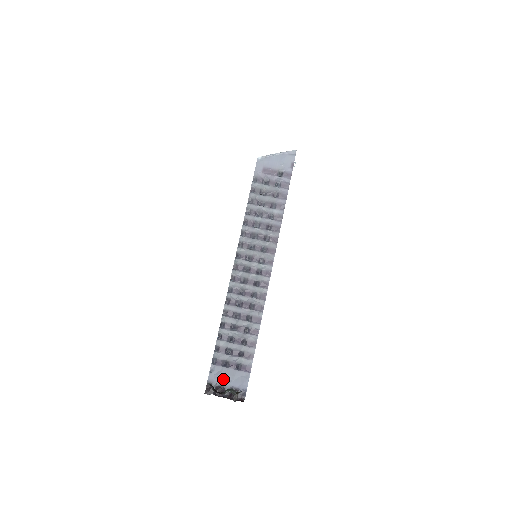
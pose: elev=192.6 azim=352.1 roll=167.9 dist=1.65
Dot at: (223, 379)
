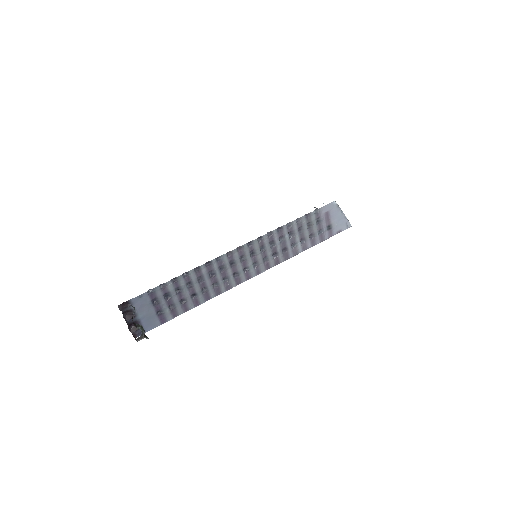
Dot at: (141, 310)
